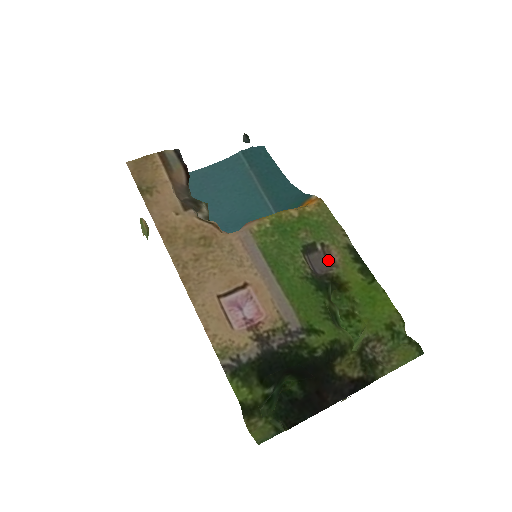
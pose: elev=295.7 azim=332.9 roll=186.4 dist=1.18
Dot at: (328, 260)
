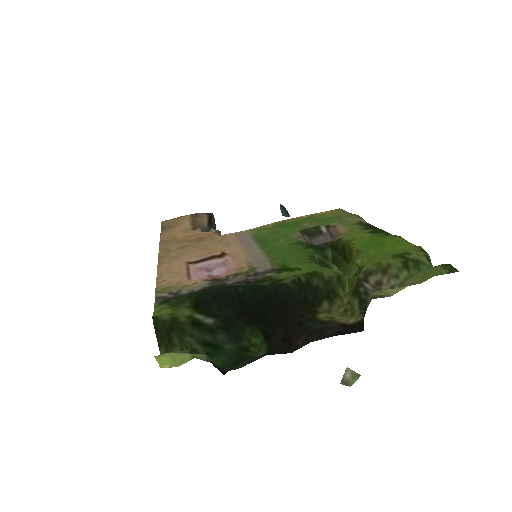
Dot at: (334, 238)
